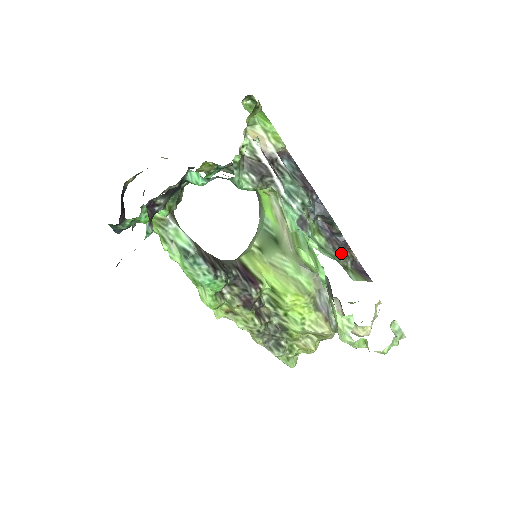
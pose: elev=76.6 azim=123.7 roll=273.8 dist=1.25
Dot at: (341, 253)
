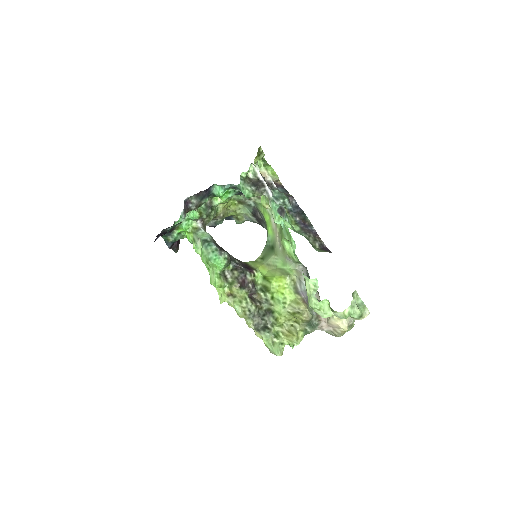
Dot at: (311, 238)
